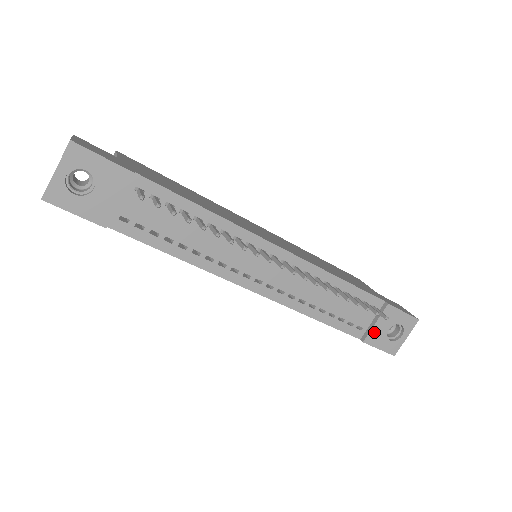
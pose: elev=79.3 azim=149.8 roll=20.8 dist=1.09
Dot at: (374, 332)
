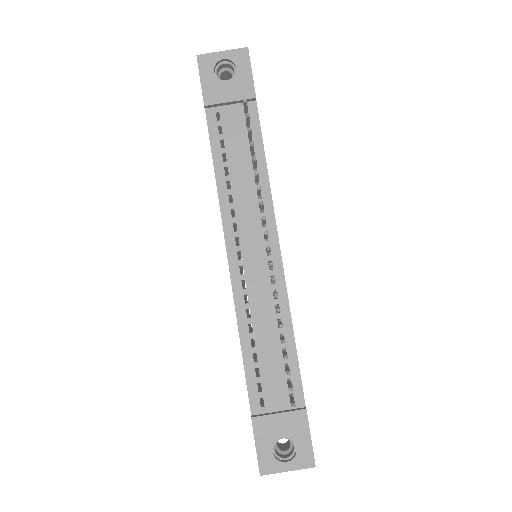
Dot at: (269, 421)
